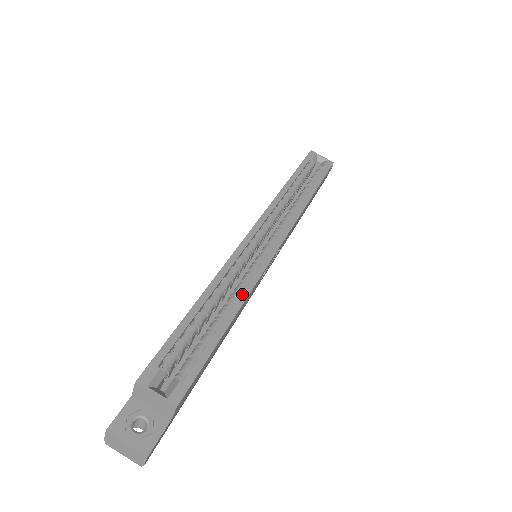
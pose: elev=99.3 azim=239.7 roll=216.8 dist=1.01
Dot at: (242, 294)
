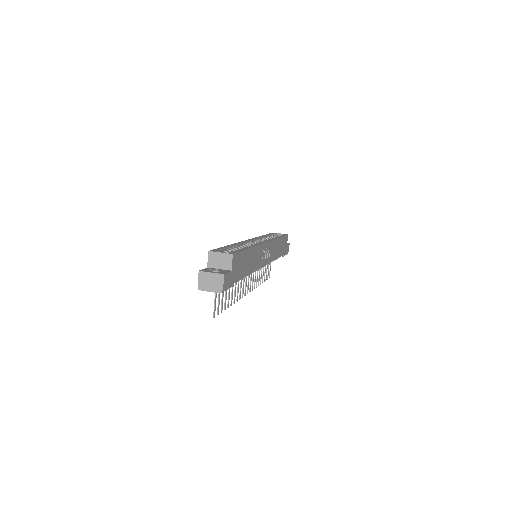
Dot at: (252, 245)
